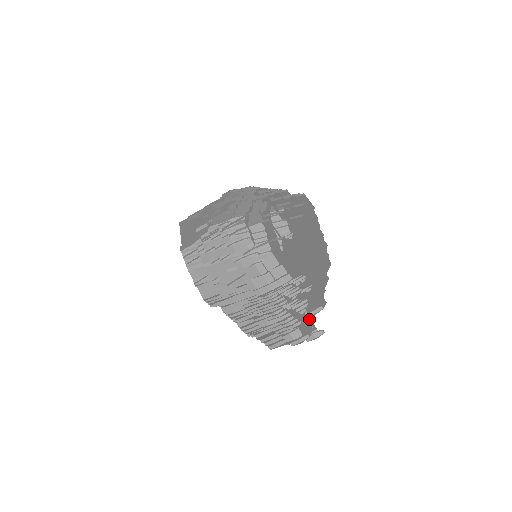
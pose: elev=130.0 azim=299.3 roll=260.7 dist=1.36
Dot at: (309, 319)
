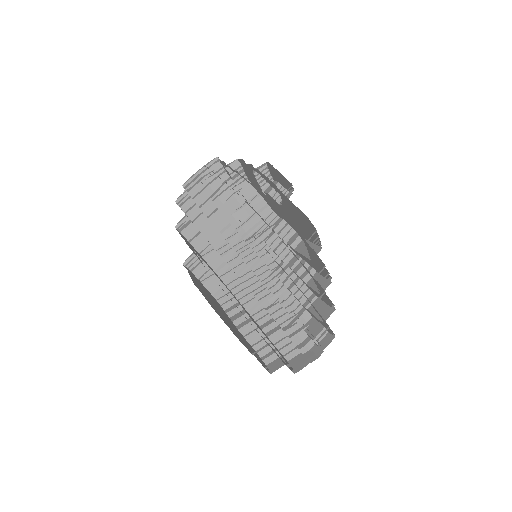
Dot at: occluded
